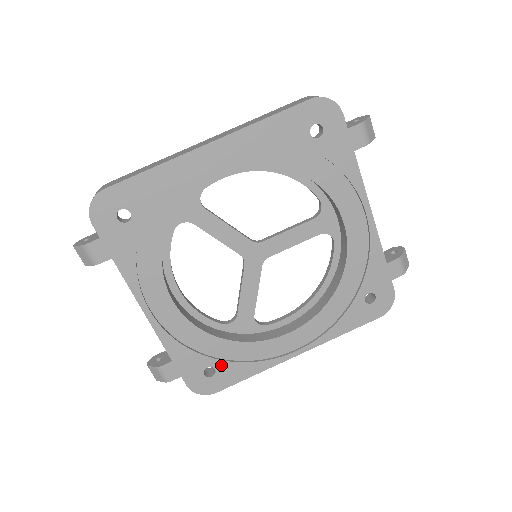
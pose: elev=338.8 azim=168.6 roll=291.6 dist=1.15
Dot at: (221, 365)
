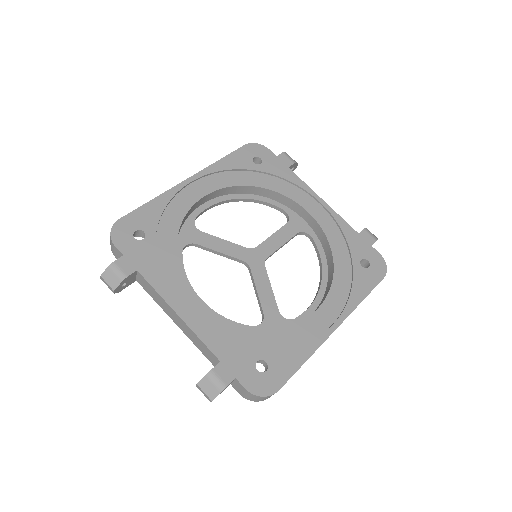
Dot at: (270, 356)
